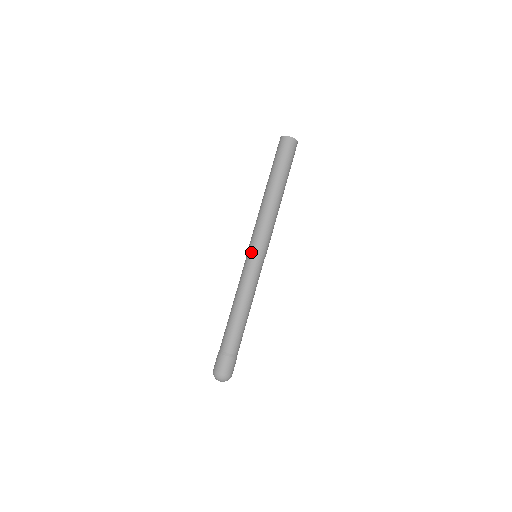
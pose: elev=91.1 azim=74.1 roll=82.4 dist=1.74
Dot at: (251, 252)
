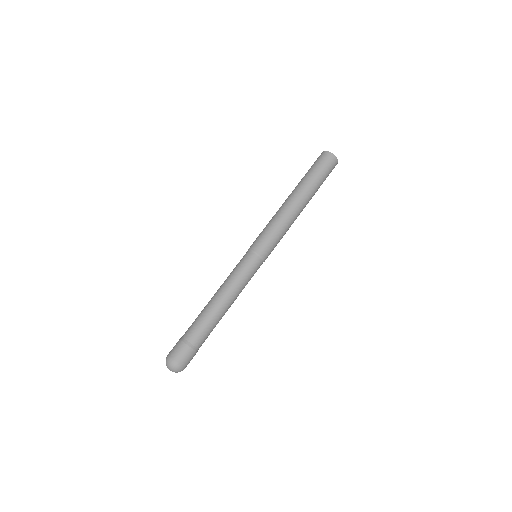
Dot at: (256, 251)
